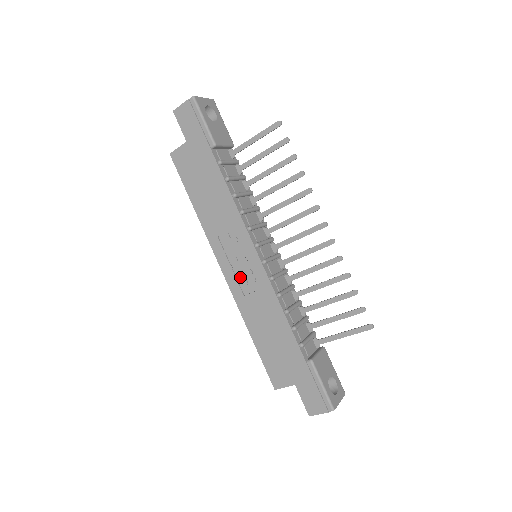
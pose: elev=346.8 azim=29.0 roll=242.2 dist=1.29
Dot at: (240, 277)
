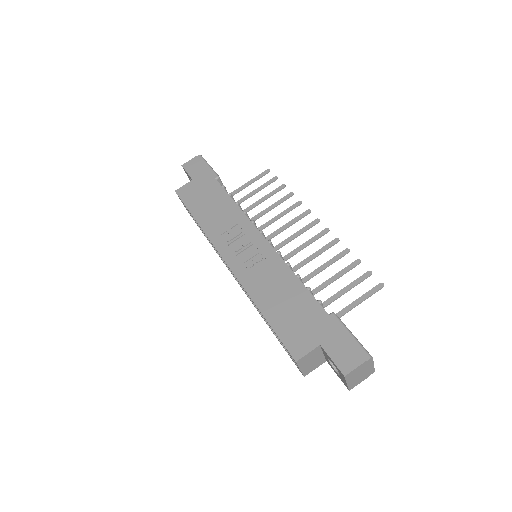
Dot at: (245, 260)
